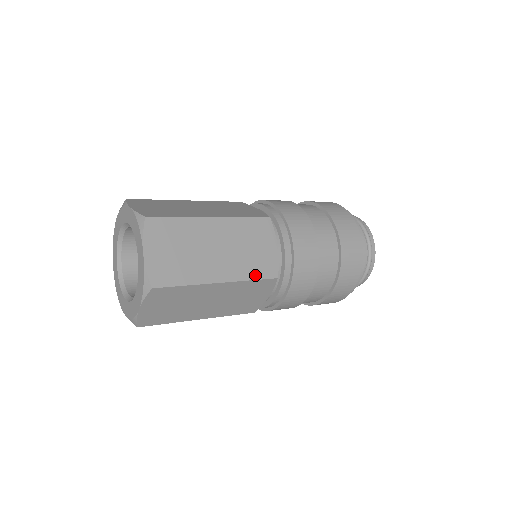
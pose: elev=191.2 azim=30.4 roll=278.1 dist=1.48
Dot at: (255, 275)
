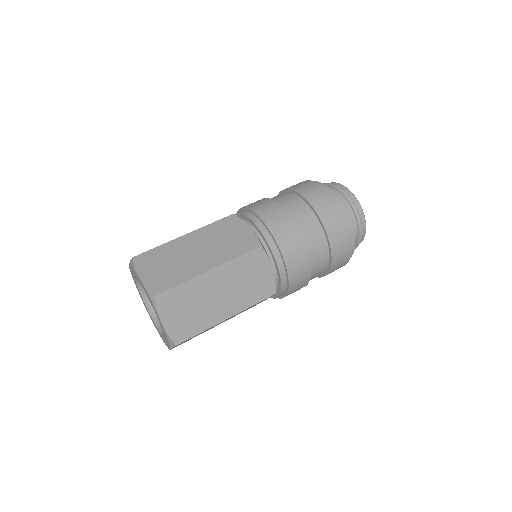
Dot at: (239, 252)
